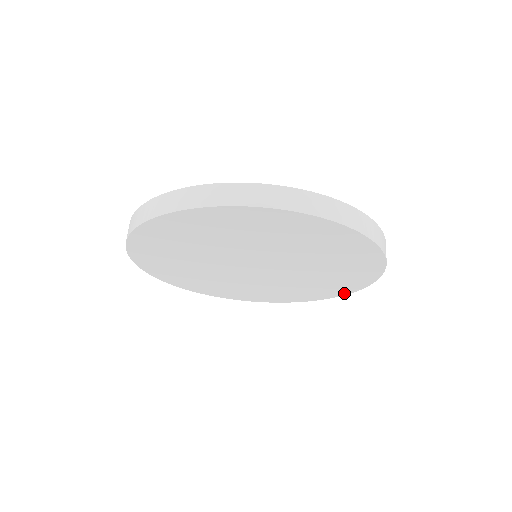
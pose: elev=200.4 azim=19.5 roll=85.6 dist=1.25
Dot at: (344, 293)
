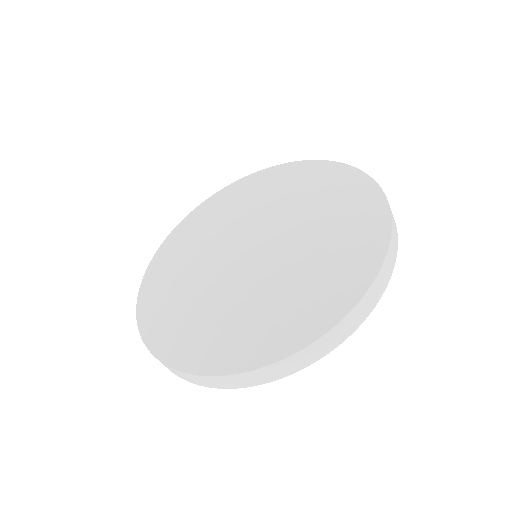
Dot at: occluded
